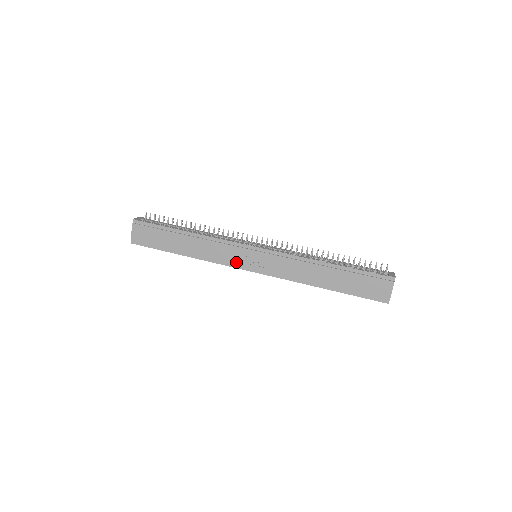
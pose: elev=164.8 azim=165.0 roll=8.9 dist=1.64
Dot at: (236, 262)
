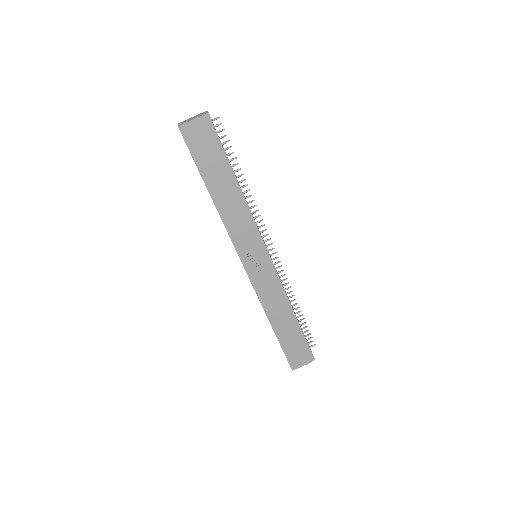
Dot at: (242, 247)
